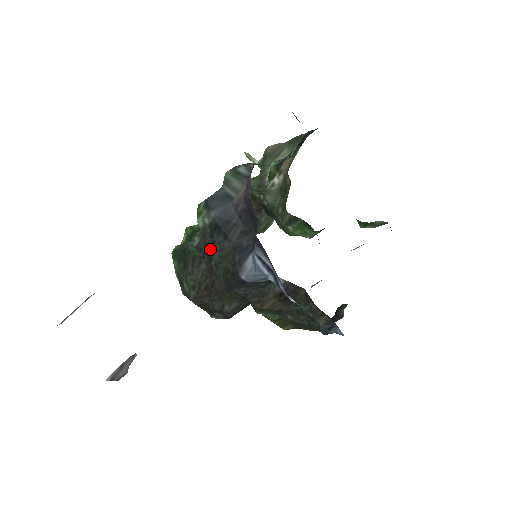
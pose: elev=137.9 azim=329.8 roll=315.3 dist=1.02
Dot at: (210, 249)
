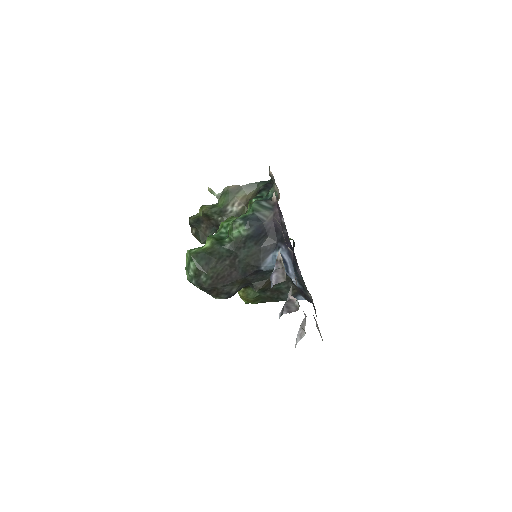
Dot at: (239, 251)
